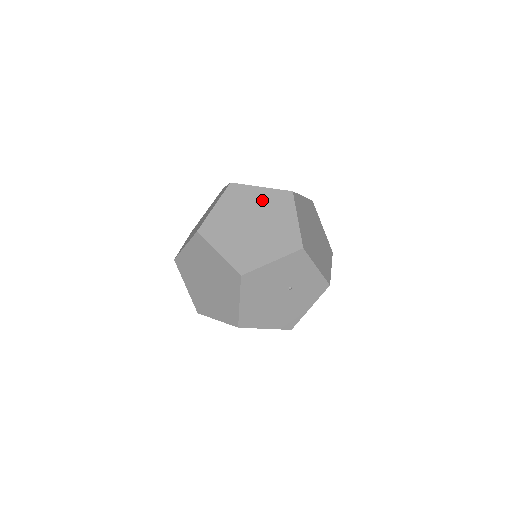
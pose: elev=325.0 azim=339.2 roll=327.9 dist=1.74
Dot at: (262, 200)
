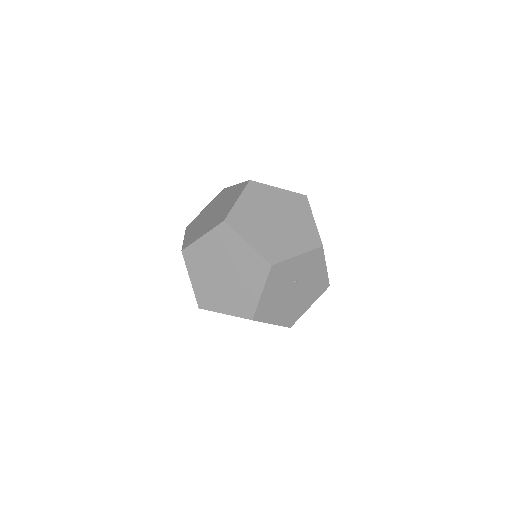
Dot at: (212, 248)
